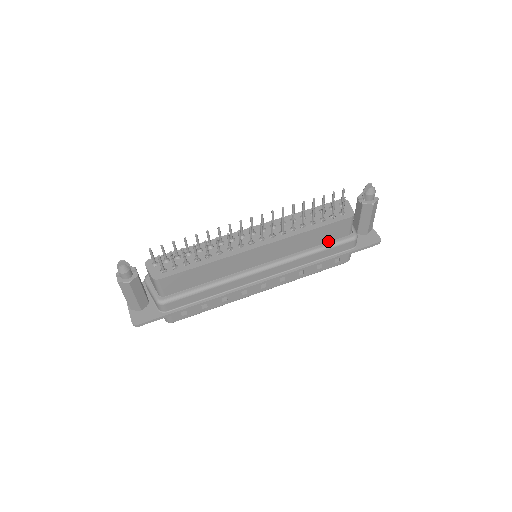
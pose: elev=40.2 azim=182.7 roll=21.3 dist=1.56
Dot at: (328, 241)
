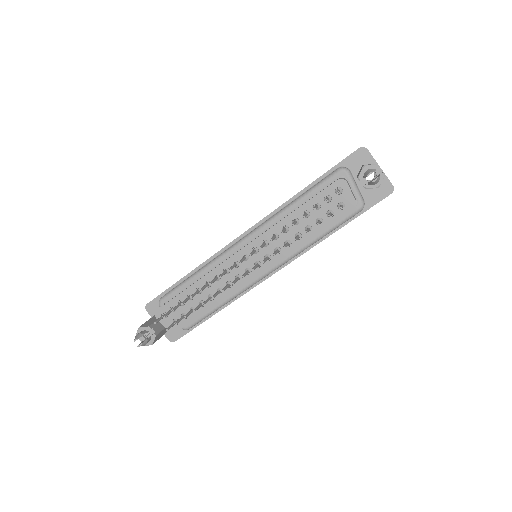
Dot at: occluded
